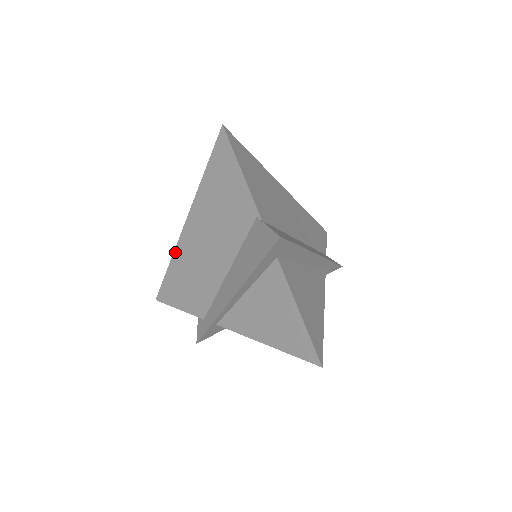
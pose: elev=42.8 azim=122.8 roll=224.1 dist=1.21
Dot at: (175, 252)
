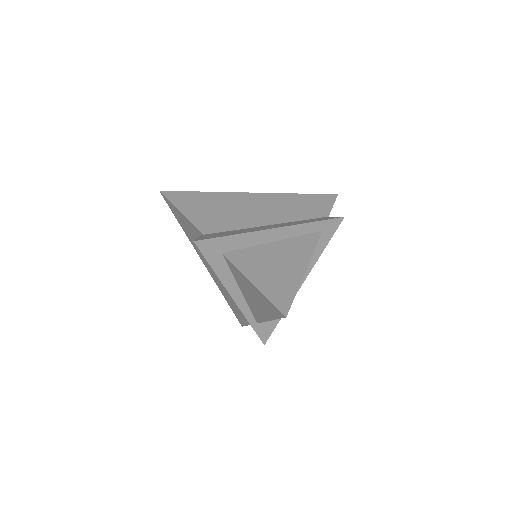
Dot at: (218, 286)
